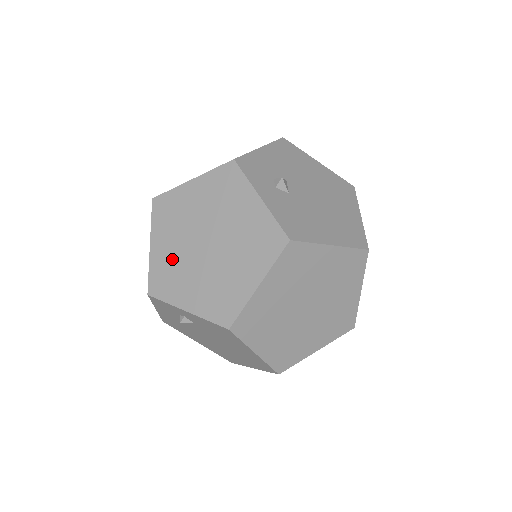
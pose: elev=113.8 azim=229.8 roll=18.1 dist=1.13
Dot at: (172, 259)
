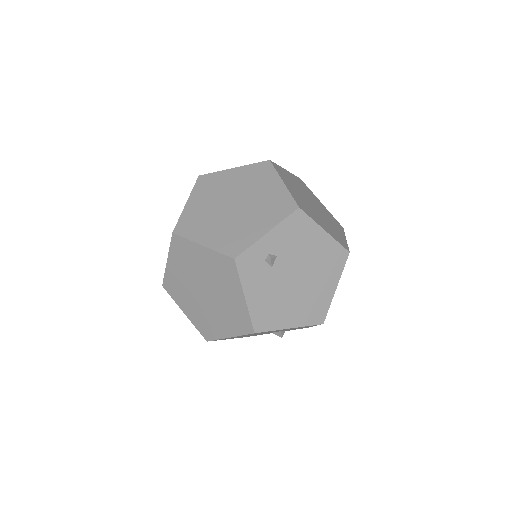
Dot at: (224, 231)
